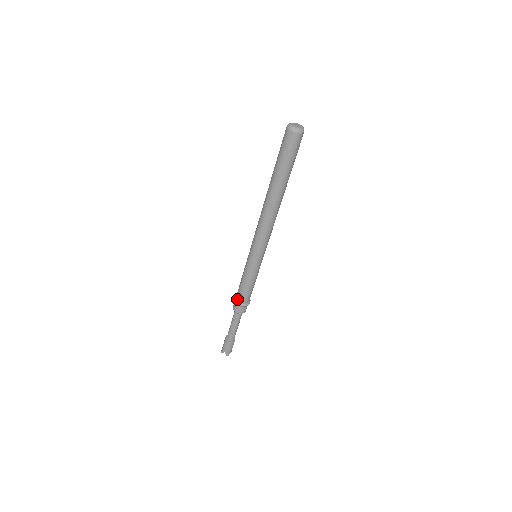
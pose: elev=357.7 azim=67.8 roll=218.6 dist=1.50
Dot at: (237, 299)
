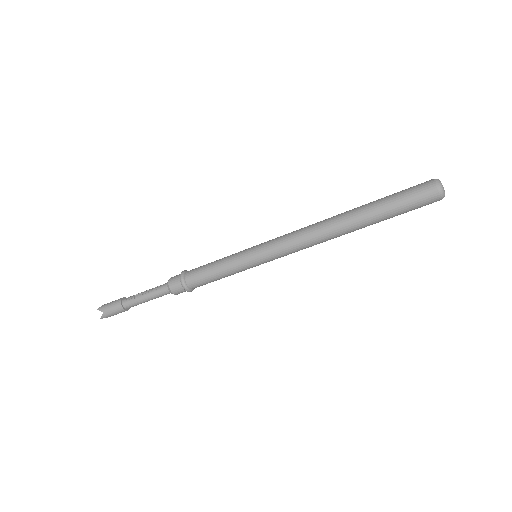
Dot at: (186, 276)
